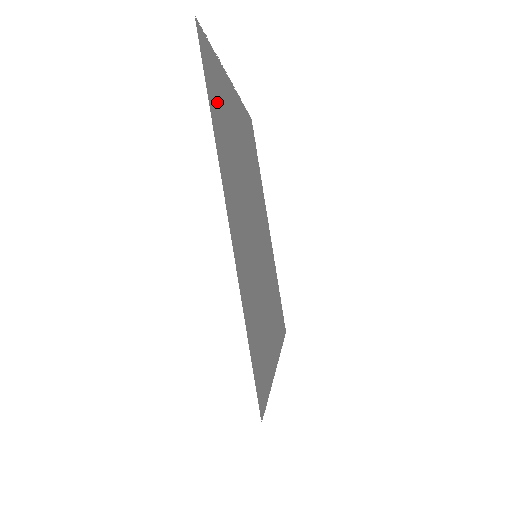
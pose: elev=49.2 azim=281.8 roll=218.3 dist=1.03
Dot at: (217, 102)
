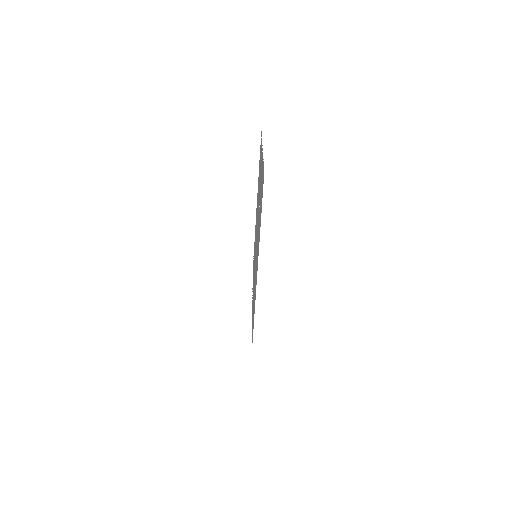
Dot at: (261, 198)
